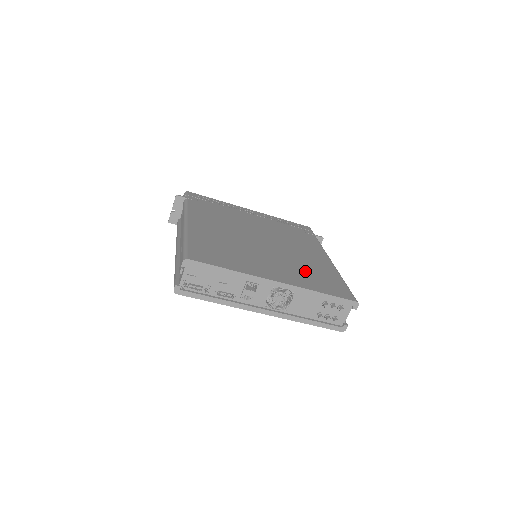
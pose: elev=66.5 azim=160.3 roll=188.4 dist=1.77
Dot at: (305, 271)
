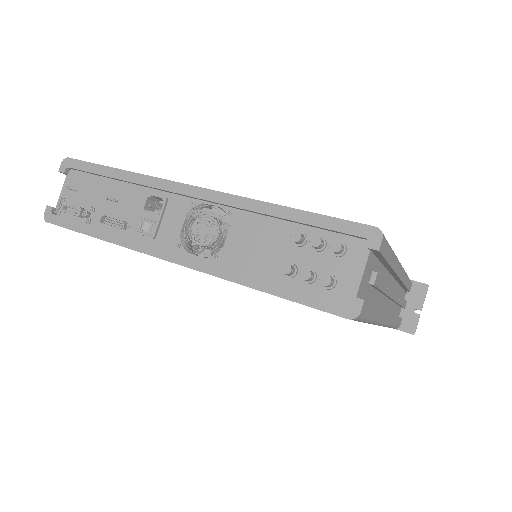
Dot at: occluded
